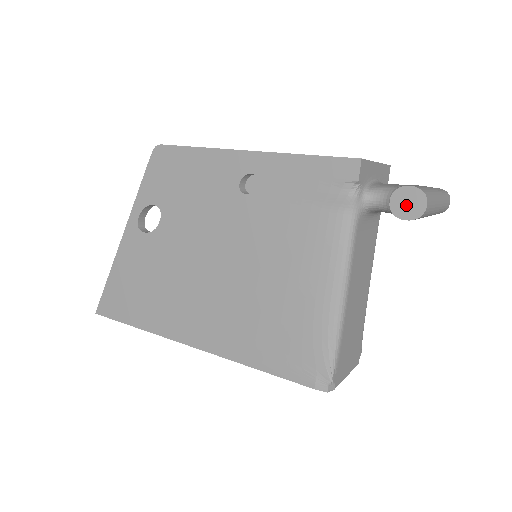
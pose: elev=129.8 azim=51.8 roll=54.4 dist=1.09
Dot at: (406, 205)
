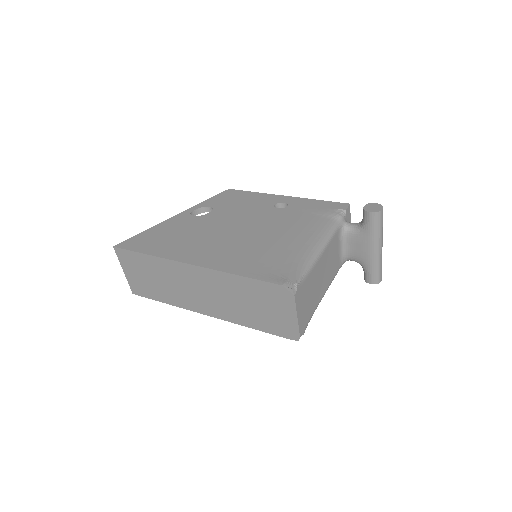
Dot at: (372, 208)
